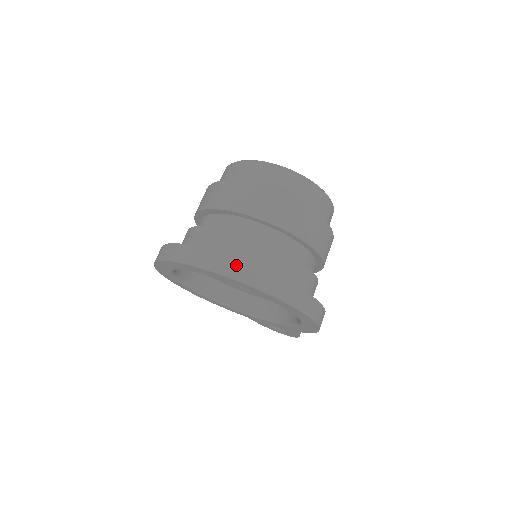
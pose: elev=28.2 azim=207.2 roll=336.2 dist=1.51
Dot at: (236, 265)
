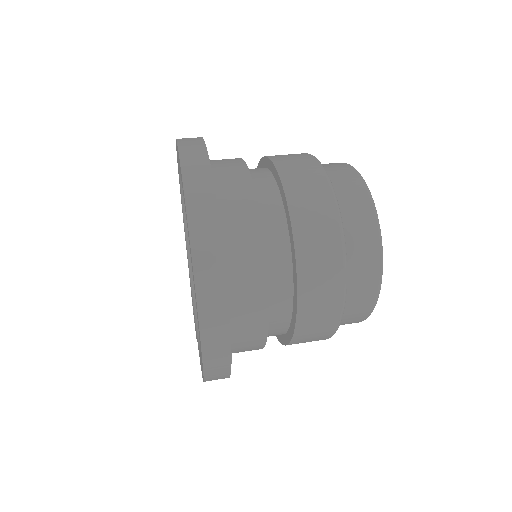
Dot at: (214, 260)
